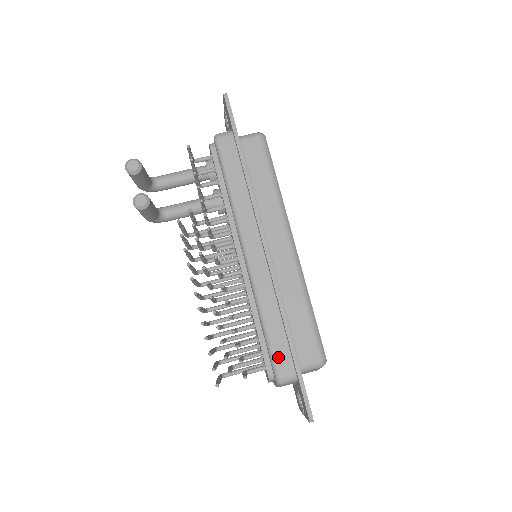
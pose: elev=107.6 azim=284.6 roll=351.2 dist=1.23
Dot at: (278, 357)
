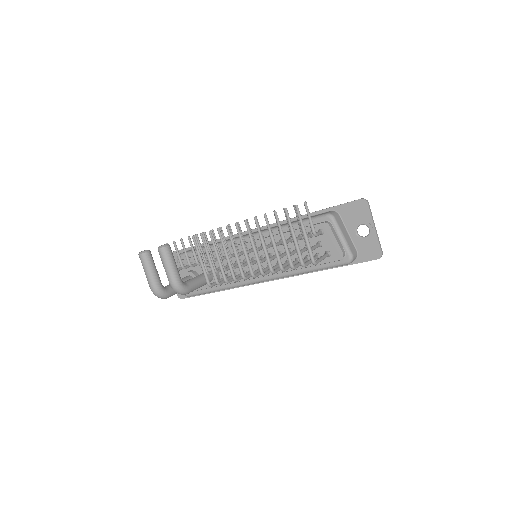
Dot at: (314, 216)
